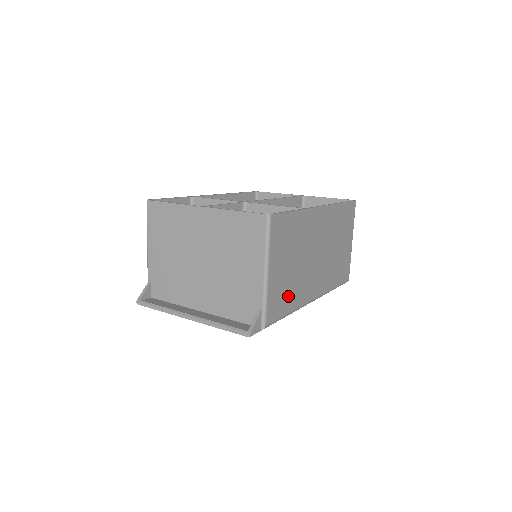
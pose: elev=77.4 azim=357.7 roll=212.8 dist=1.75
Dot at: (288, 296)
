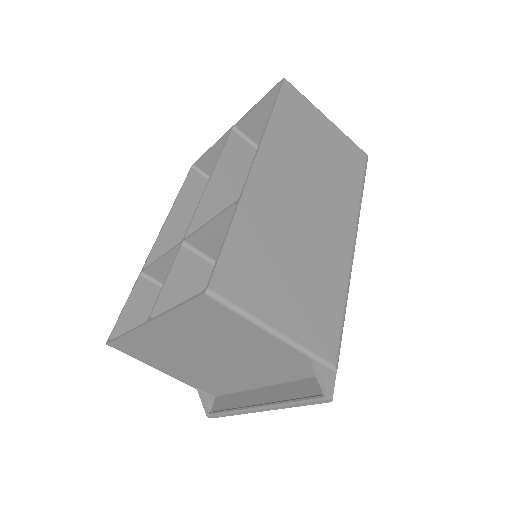
Dot at: (325, 299)
